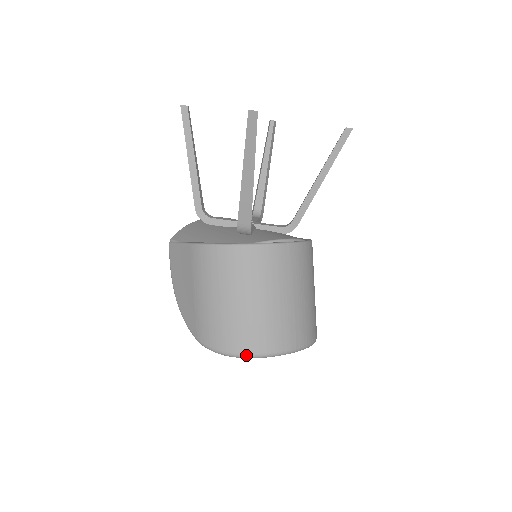
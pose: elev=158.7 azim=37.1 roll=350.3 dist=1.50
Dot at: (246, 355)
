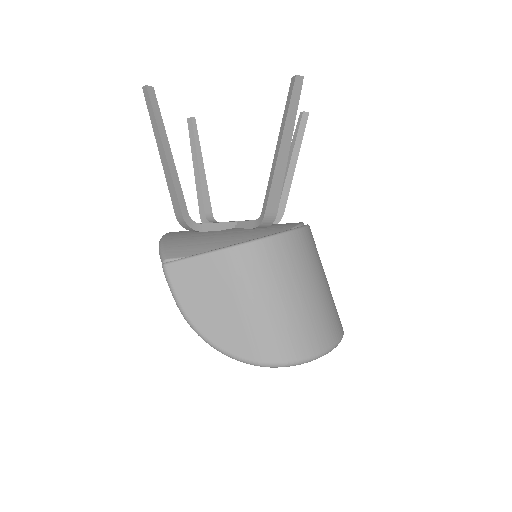
Dot at: (324, 352)
